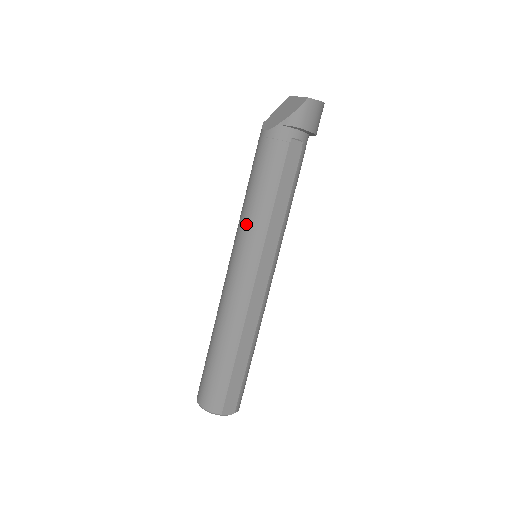
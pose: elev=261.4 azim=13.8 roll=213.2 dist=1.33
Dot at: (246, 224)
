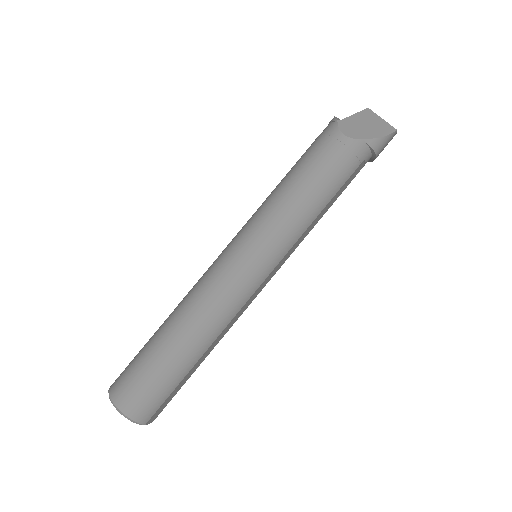
Dot at: (280, 225)
